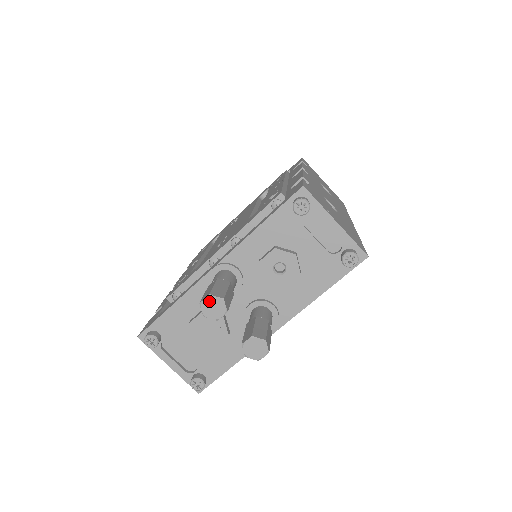
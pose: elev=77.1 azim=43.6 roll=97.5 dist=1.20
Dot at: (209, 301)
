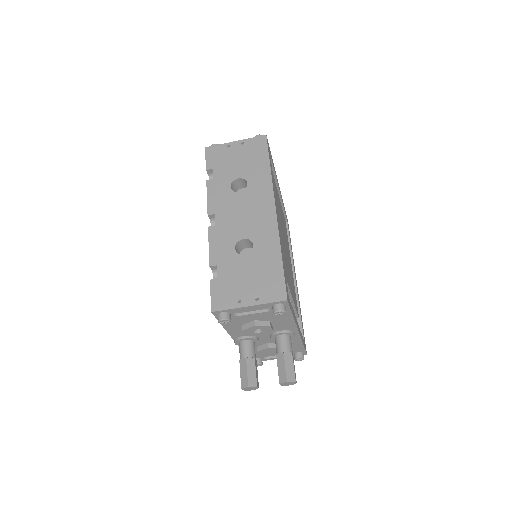
Dot at: (245, 389)
